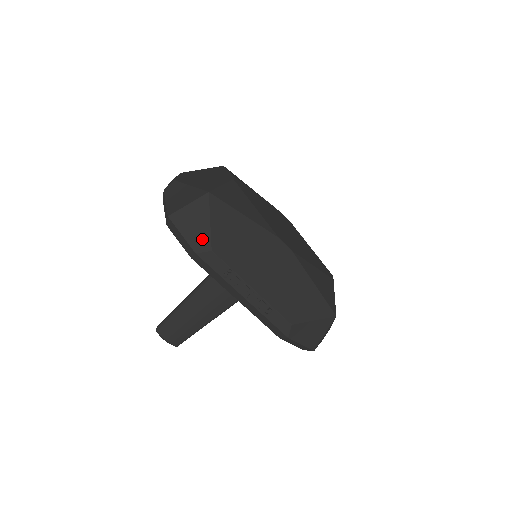
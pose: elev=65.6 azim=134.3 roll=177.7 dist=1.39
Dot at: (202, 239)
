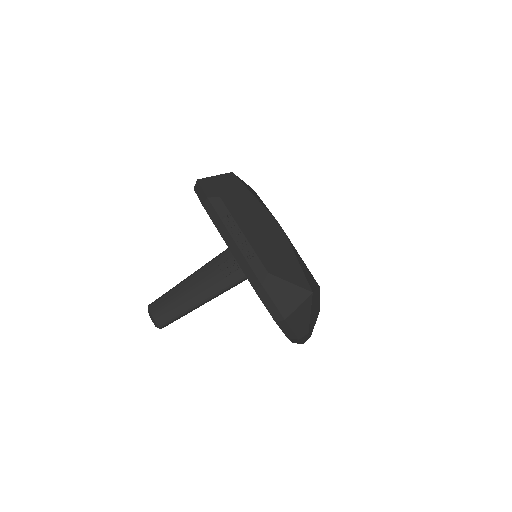
Dot at: (216, 191)
